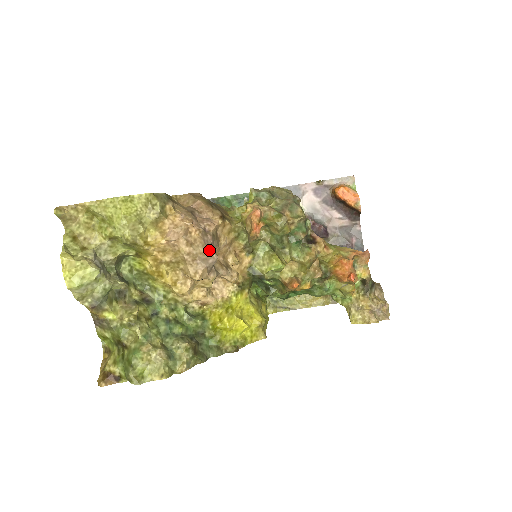
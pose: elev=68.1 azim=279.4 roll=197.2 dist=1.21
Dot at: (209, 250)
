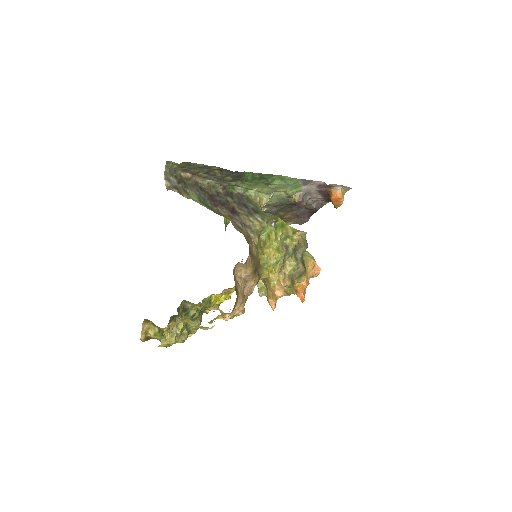
Dot at: (243, 313)
